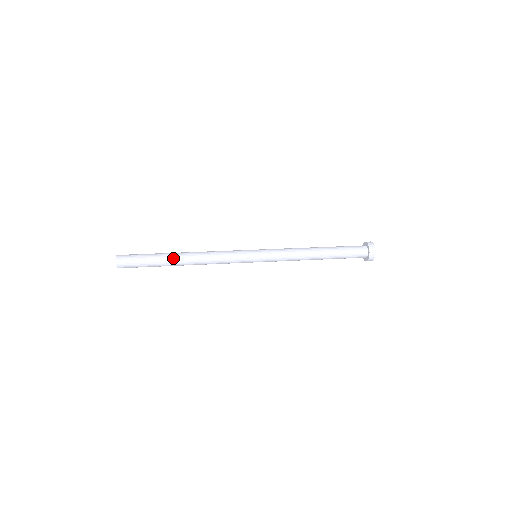
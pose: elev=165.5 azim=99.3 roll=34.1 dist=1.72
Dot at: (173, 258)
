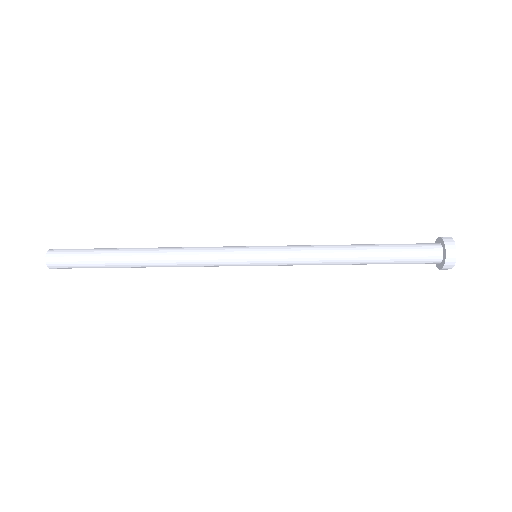
Dot at: (129, 249)
